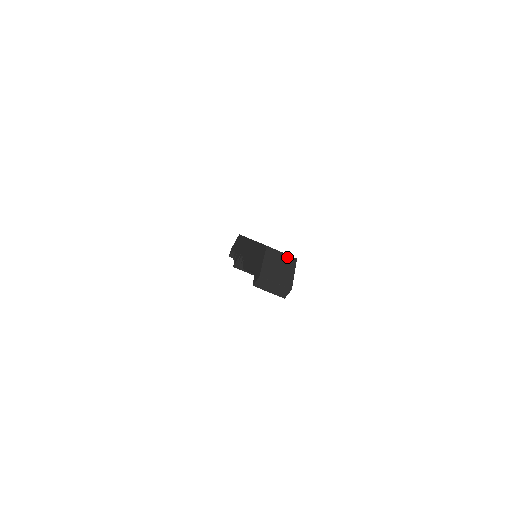
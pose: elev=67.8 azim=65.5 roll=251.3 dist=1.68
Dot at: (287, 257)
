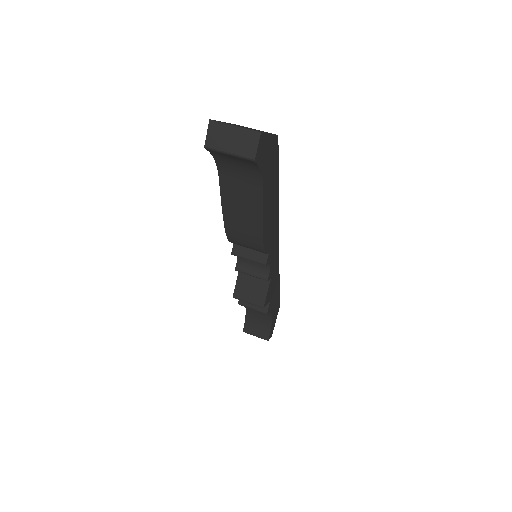
Dot at: (262, 131)
